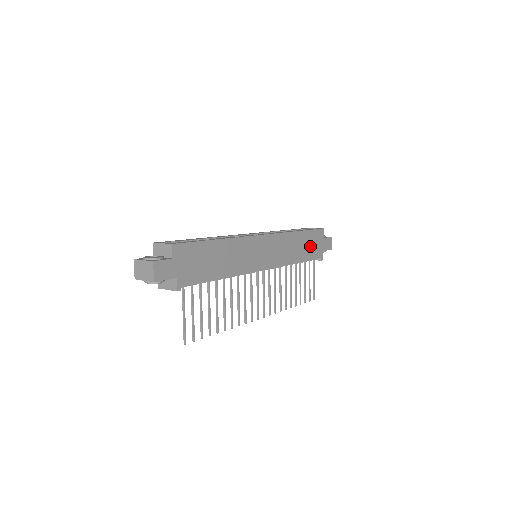
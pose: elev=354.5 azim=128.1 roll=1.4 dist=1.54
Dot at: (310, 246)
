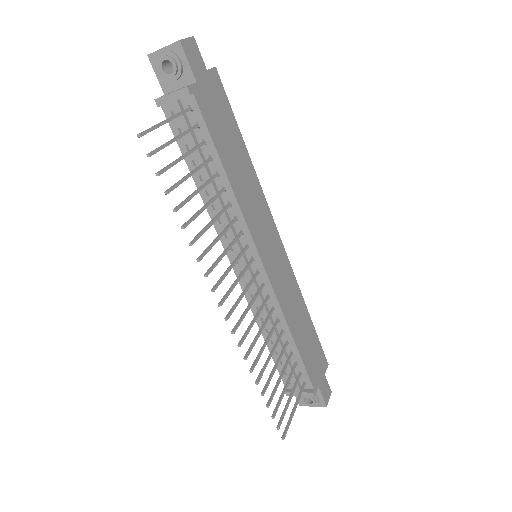
Dot at: (310, 350)
